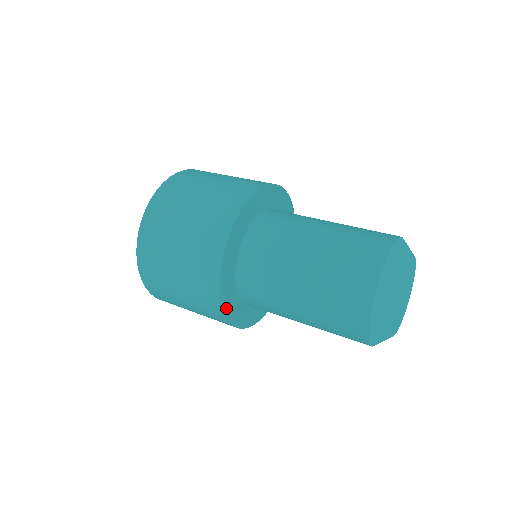
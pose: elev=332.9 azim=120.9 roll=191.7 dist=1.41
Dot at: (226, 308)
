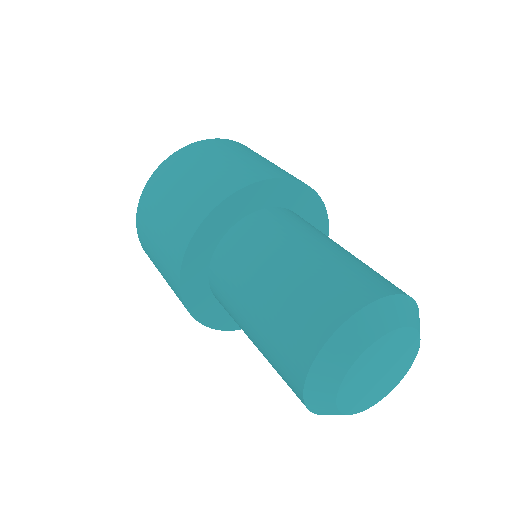
Dot at: (185, 281)
